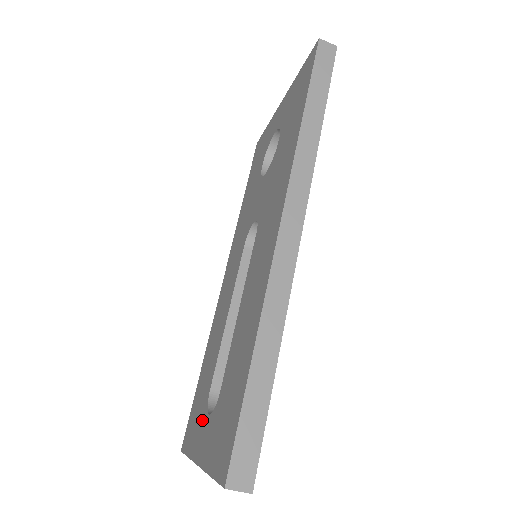
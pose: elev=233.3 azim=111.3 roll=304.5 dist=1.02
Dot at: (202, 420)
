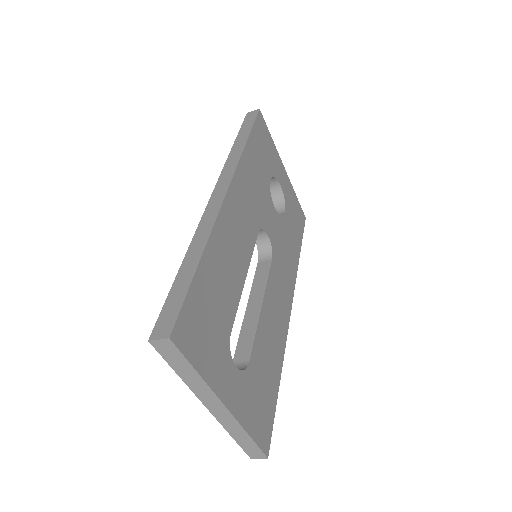
Dot at: occluded
